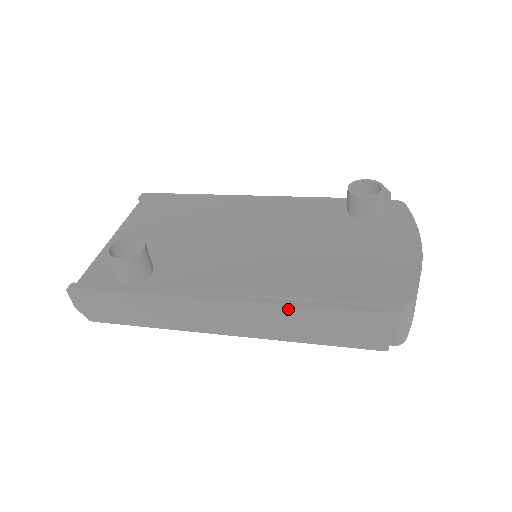
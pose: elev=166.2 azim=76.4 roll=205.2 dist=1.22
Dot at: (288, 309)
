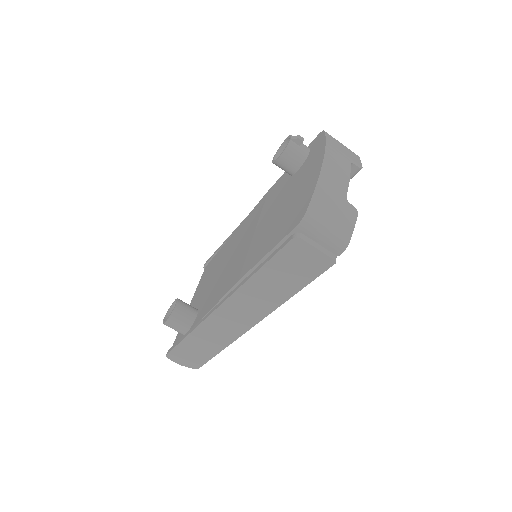
Dot at: (250, 283)
